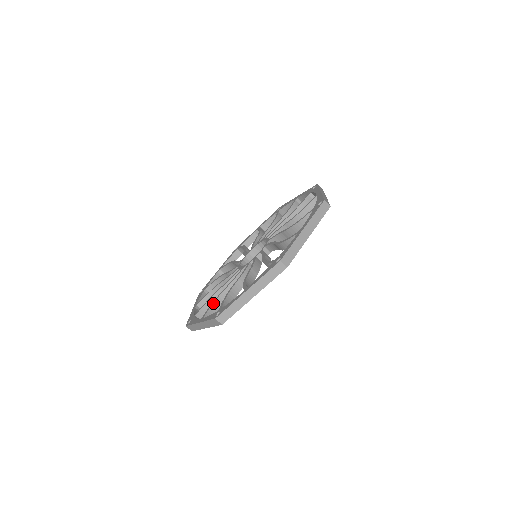
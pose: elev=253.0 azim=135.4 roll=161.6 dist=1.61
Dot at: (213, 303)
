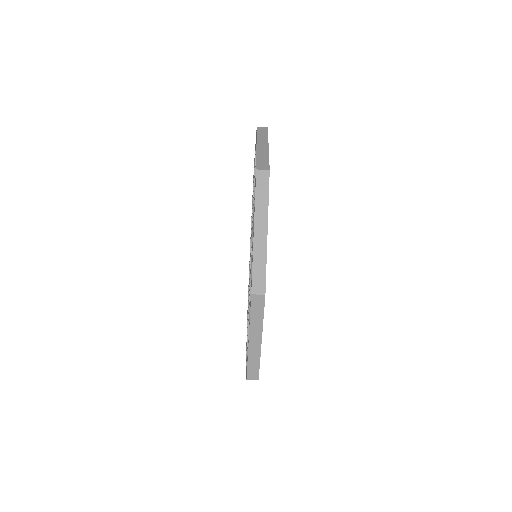
Dot at: occluded
